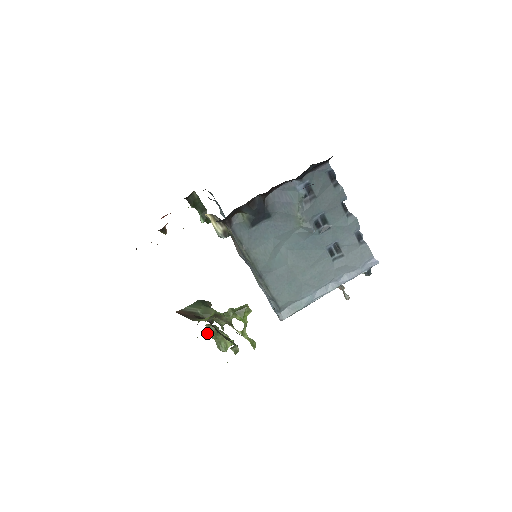
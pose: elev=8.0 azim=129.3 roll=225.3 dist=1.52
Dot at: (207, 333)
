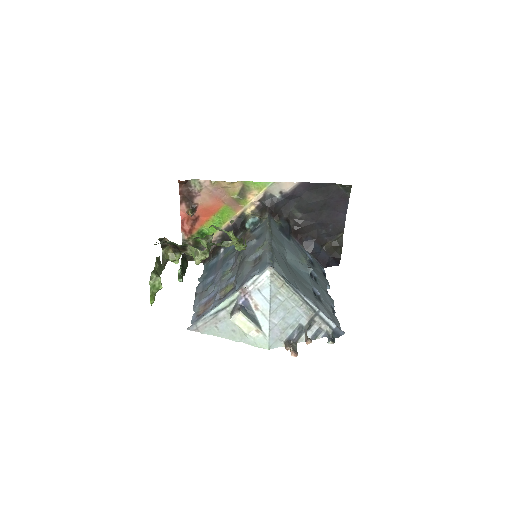
Dot at: (157, 257)
